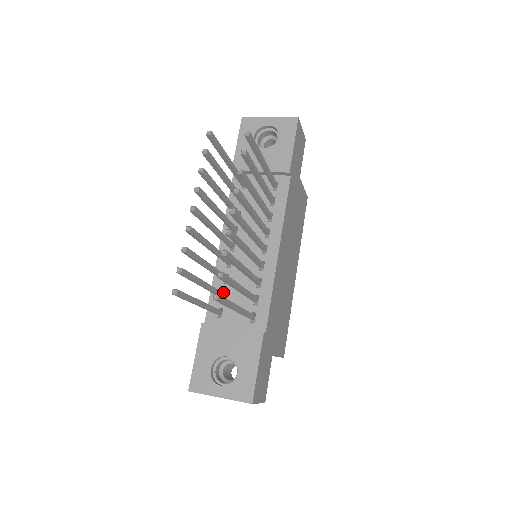
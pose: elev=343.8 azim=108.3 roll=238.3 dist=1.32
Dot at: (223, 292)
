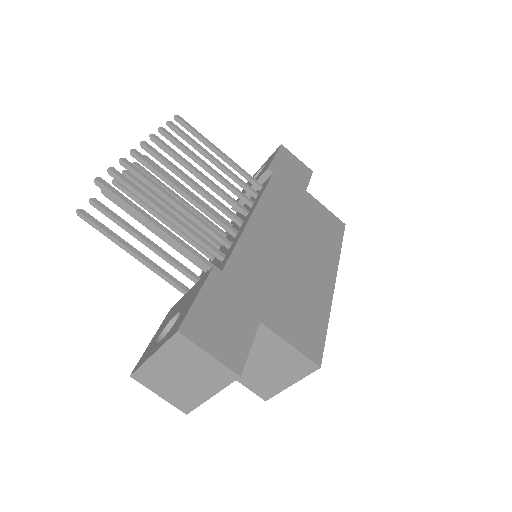
Dot at: occluded
